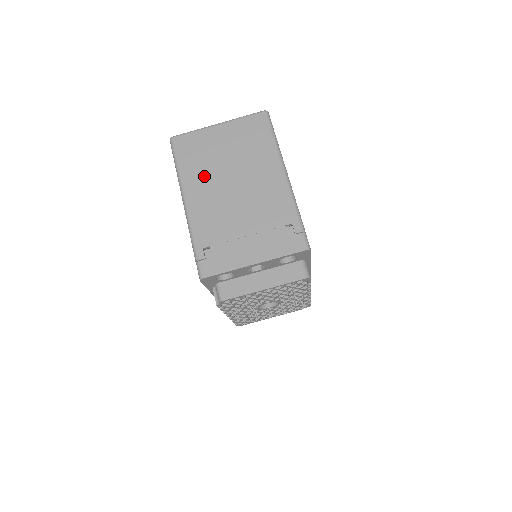
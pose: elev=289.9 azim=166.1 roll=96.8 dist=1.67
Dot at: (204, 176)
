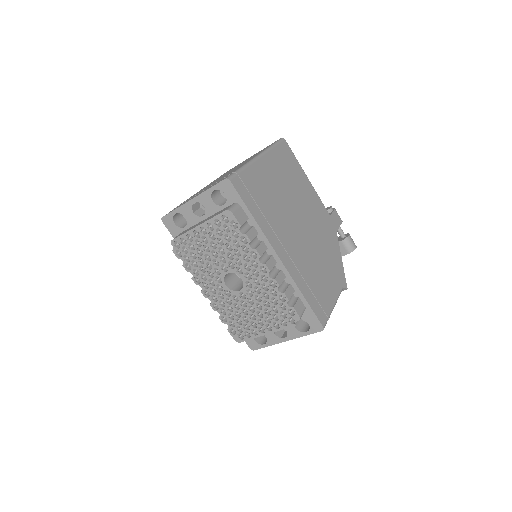
Dot at: occluded
